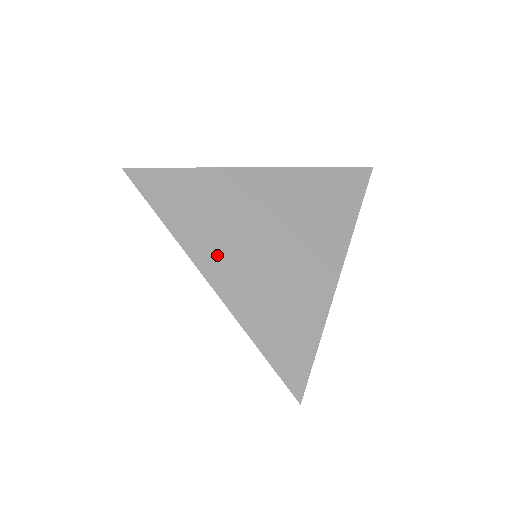
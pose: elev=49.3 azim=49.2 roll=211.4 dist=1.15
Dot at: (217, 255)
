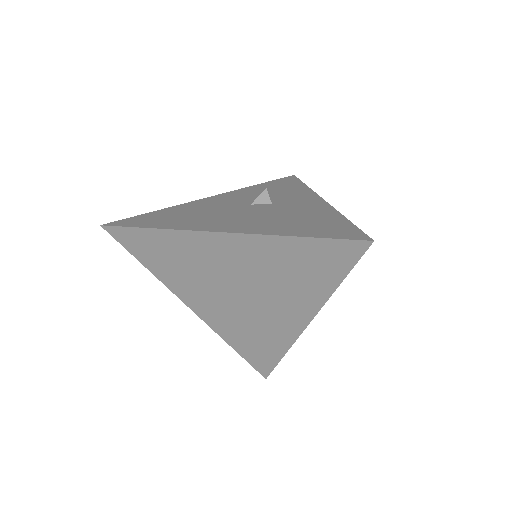
Dot at: (194, 295)
